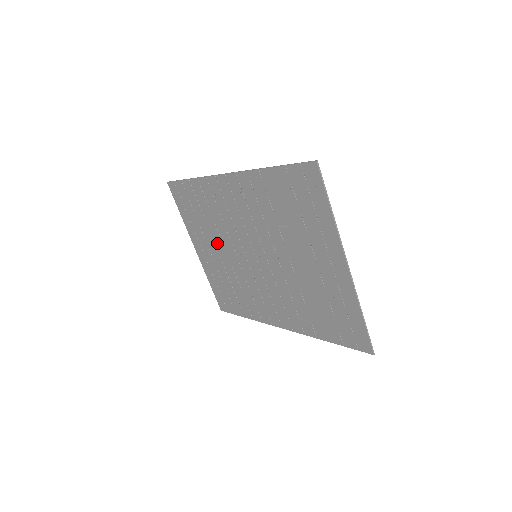
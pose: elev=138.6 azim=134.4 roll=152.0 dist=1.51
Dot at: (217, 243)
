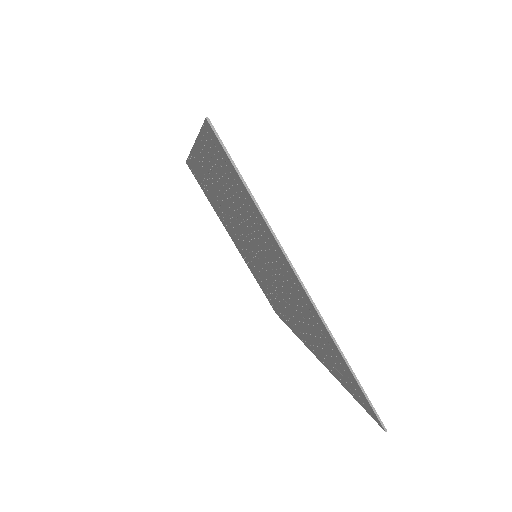
Dot at: (234, 235)
